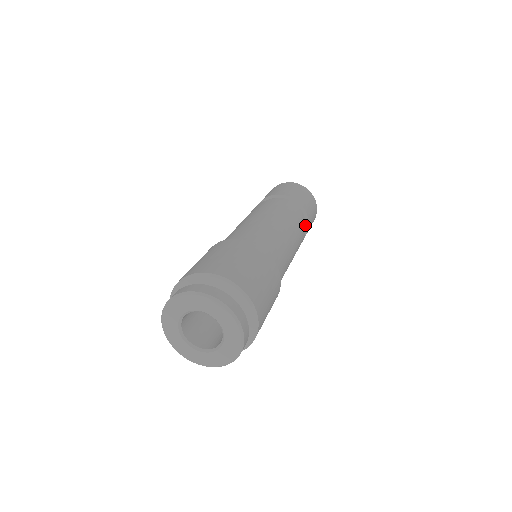
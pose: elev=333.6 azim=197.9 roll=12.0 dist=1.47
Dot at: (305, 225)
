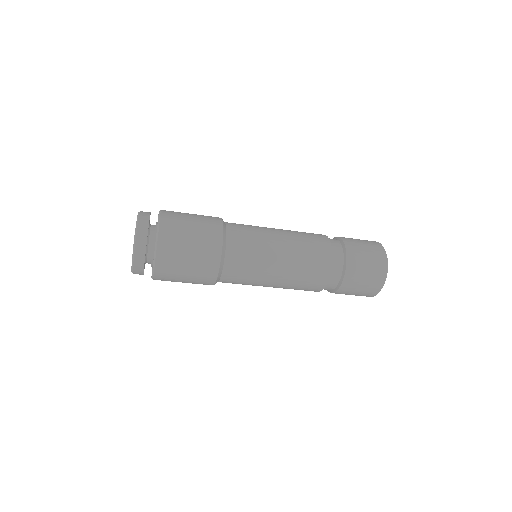
Dot at: occluded
